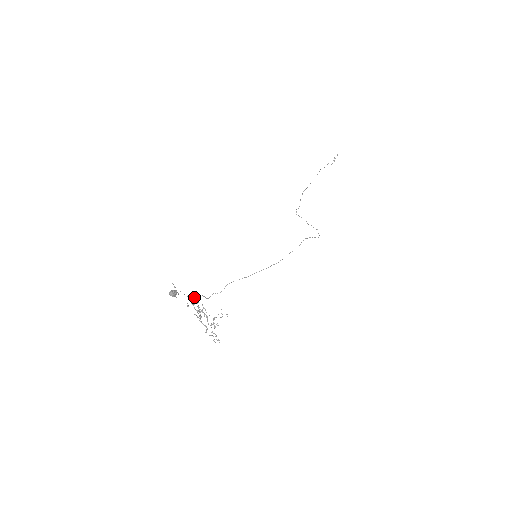
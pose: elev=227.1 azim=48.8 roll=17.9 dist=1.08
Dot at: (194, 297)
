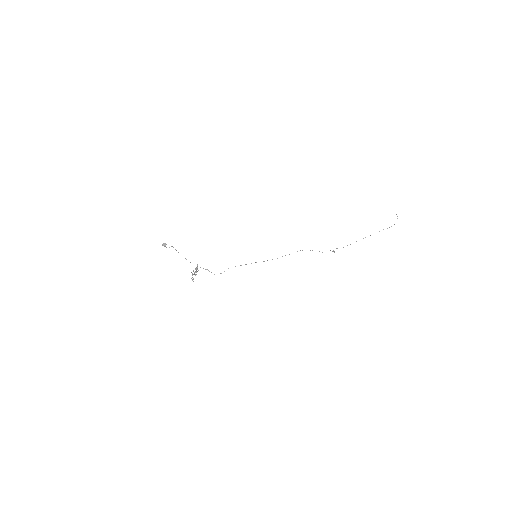
Dot at: occluded
